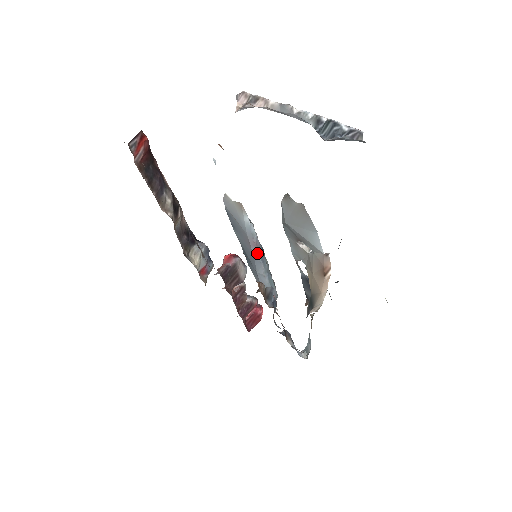
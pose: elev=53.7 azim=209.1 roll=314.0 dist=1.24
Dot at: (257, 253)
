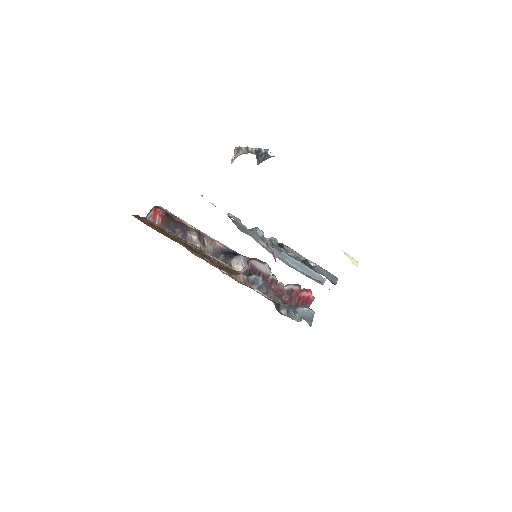
Dot at: occluded
